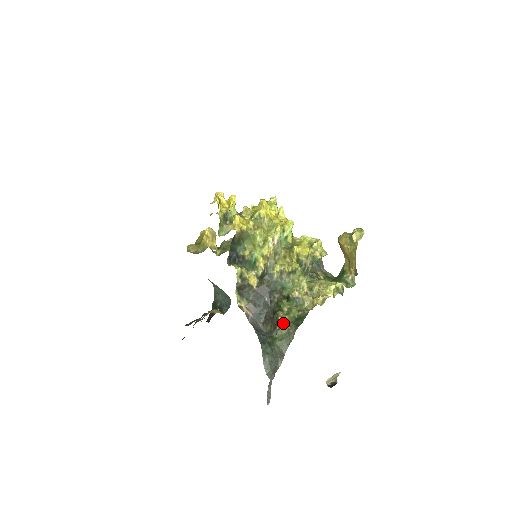
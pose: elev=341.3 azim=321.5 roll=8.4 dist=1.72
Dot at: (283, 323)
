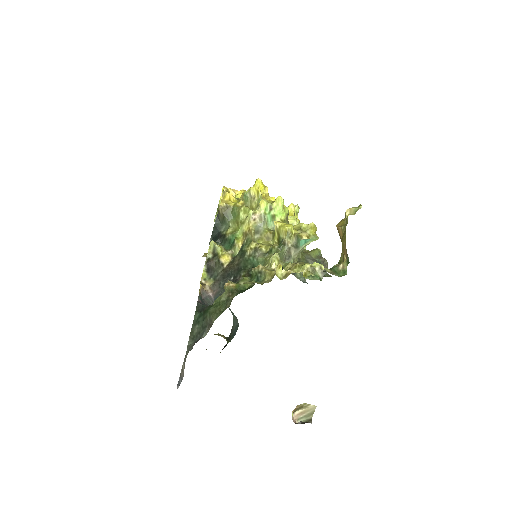
Dot at: (226, 288)
